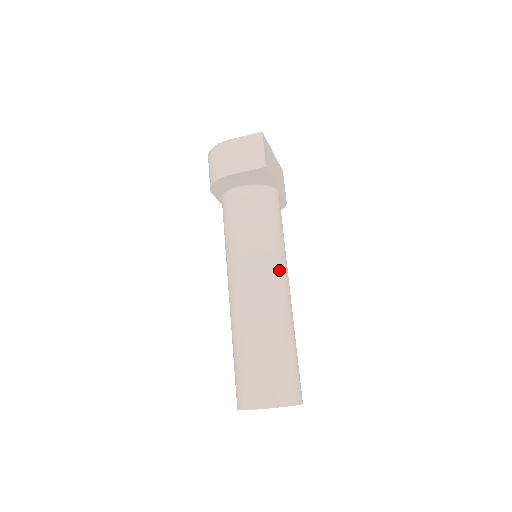
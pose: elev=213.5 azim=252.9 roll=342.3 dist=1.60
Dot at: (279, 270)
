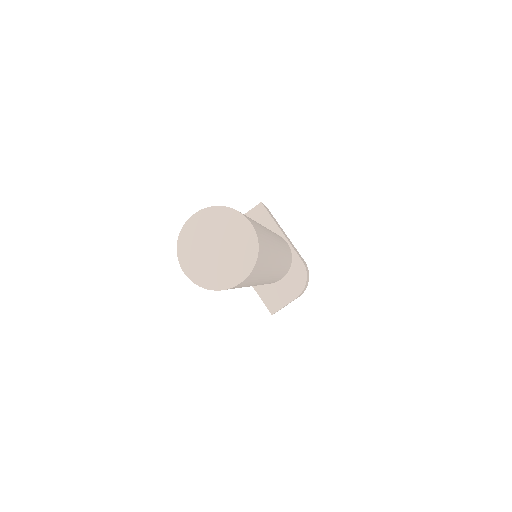
Dot at: occluded
